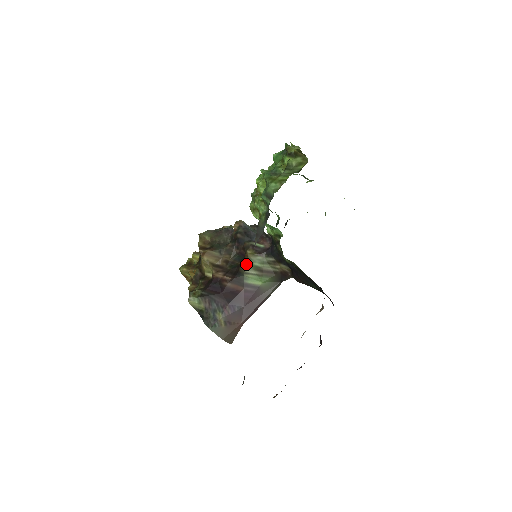
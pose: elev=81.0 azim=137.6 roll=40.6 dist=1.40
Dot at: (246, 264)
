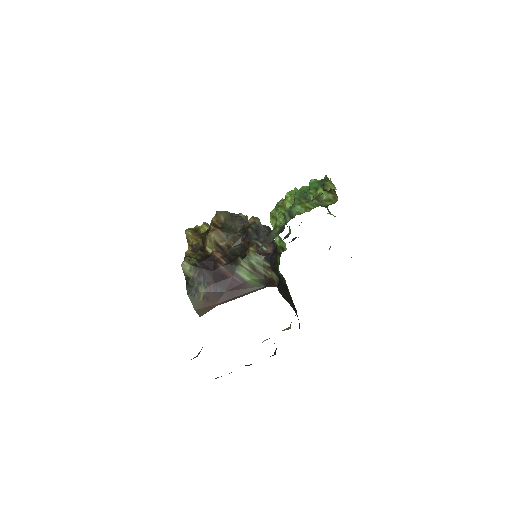
Dot at: (244, 257)
